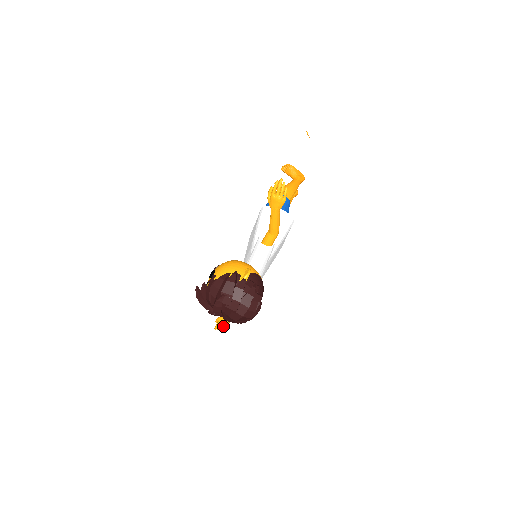
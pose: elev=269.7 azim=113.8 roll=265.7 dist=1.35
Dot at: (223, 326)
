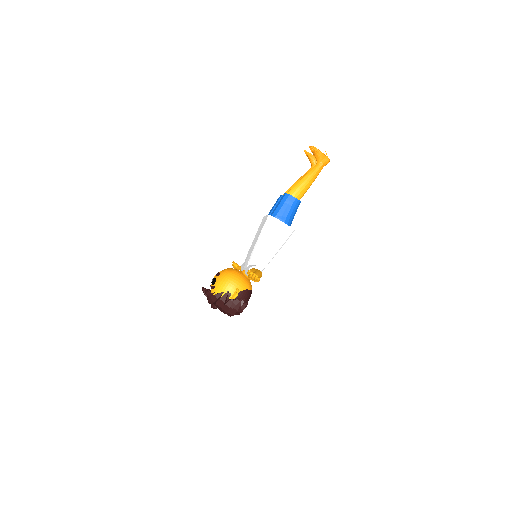
Dot at: occluded
